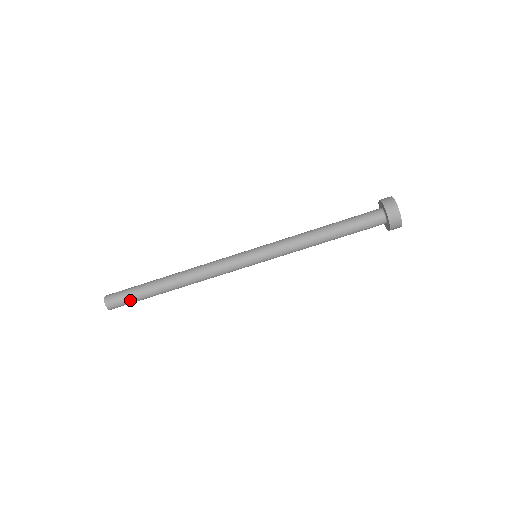
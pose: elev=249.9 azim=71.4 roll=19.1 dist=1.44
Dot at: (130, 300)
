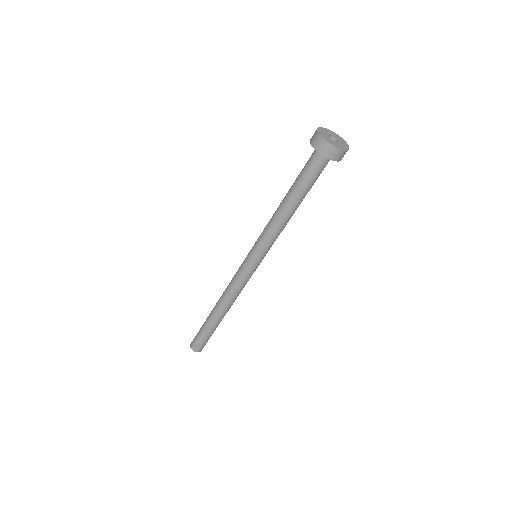
Dot at: (205, 340)
